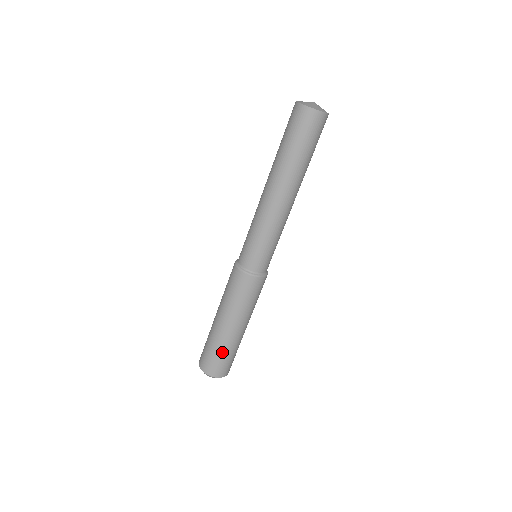
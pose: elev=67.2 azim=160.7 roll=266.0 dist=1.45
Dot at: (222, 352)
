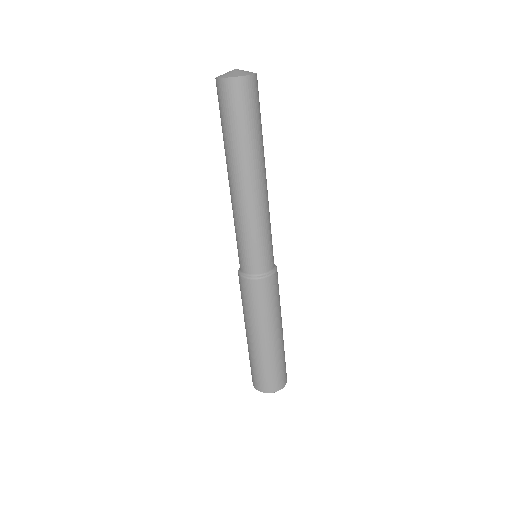
Dot at: (264, 366)
